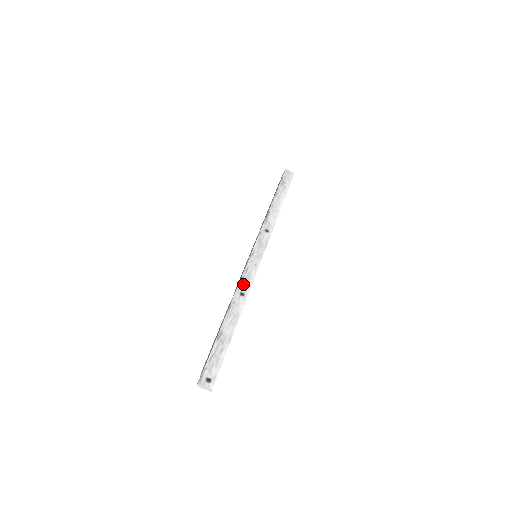
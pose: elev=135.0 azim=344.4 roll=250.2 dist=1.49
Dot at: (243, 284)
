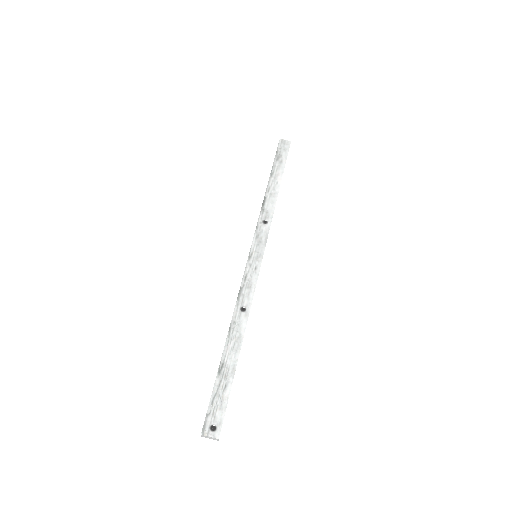
Dot at: (243, 296)
